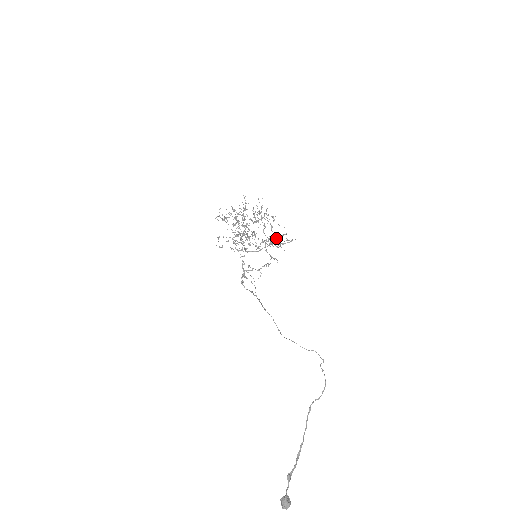
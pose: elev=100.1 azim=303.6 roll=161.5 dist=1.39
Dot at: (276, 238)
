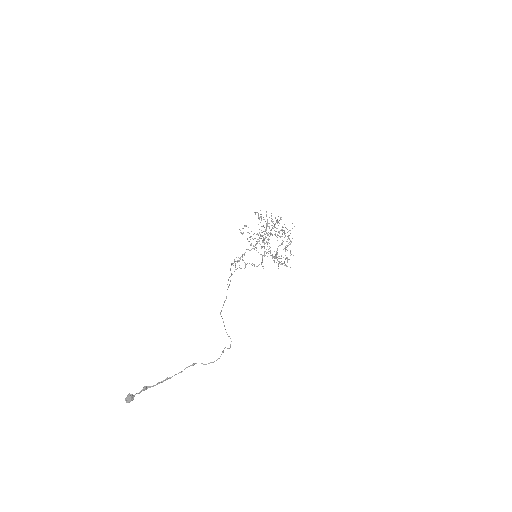
Dot at: occluded
